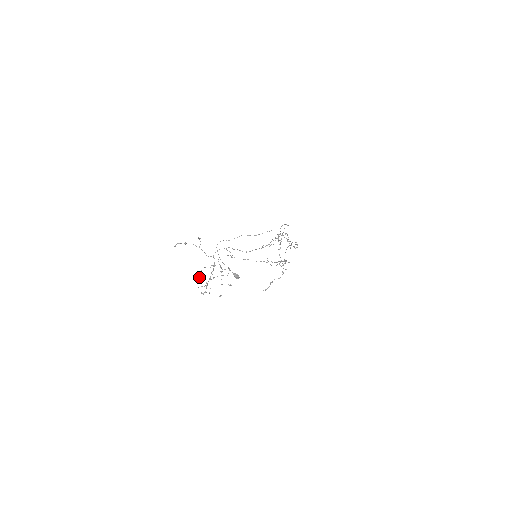
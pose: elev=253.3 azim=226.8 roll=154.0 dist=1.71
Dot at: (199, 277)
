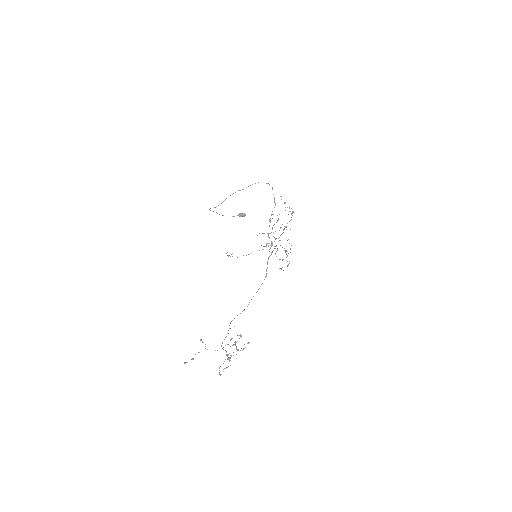
Dot at: (220, 375)
